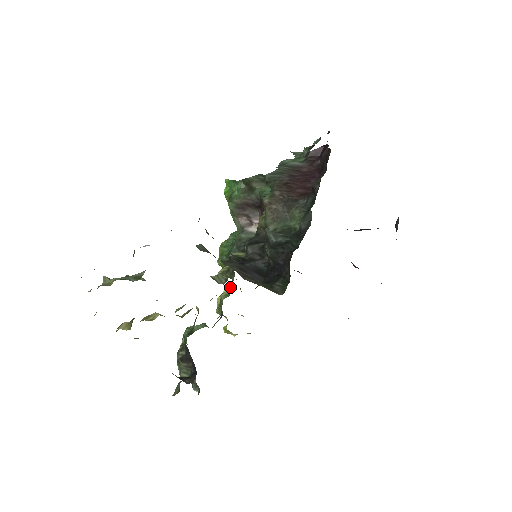
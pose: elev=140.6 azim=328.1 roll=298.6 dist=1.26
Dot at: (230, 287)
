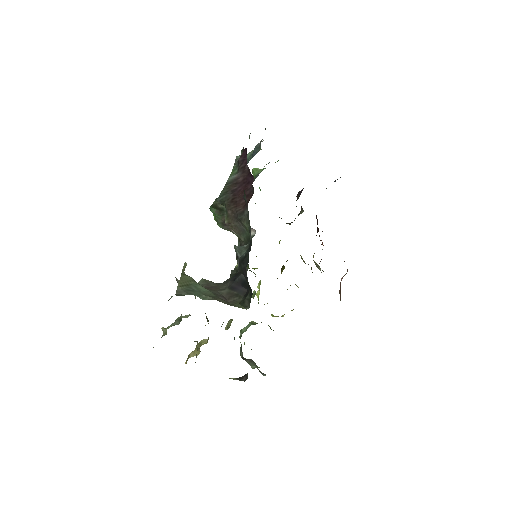
Dot at: occluded
